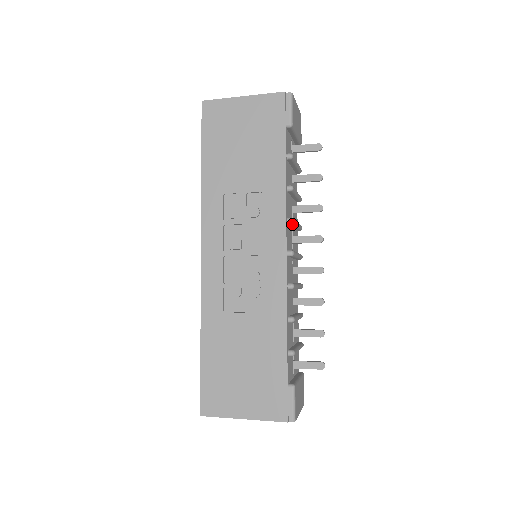
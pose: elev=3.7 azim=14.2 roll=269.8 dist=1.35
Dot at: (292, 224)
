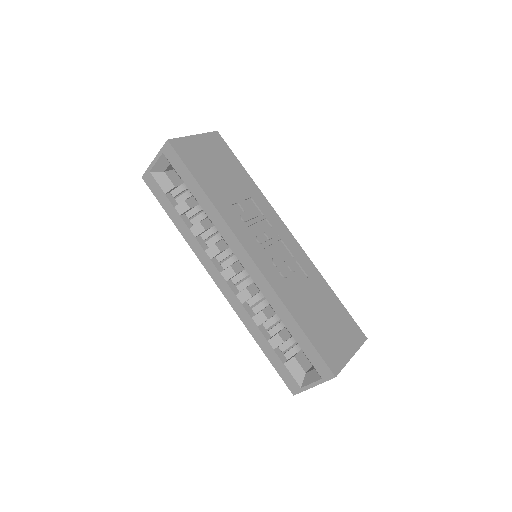
Dot at: occluded
